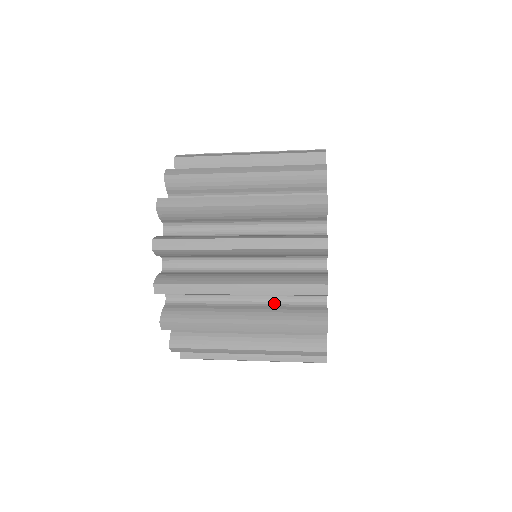
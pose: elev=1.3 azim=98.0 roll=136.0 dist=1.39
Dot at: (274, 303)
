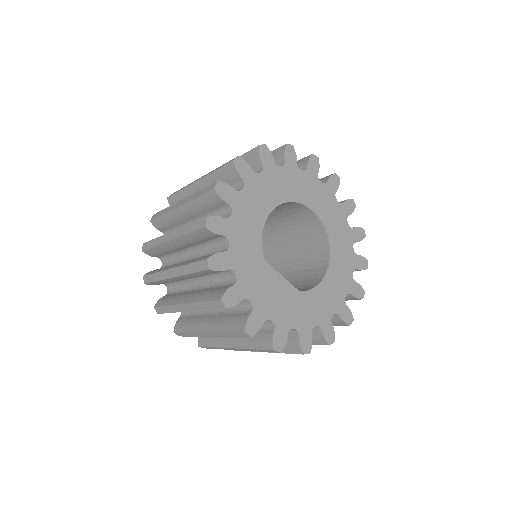
Dot at: occluded
